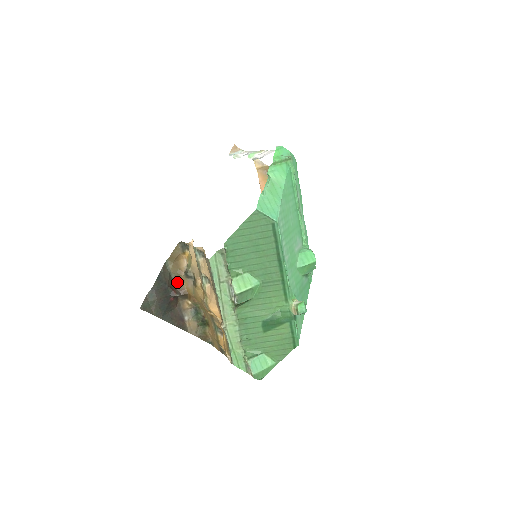
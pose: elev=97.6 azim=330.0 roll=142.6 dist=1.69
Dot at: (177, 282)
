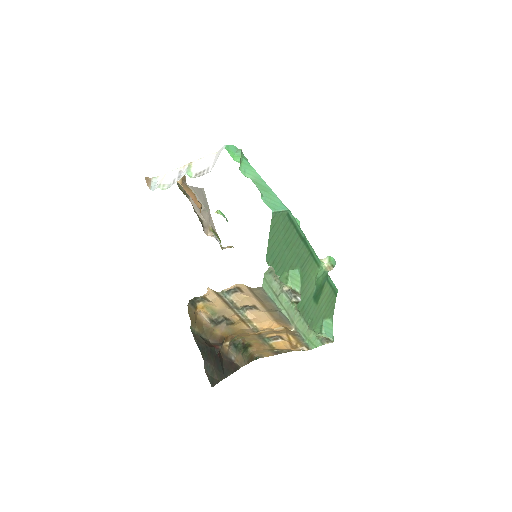
Dot at: (209, 337)
